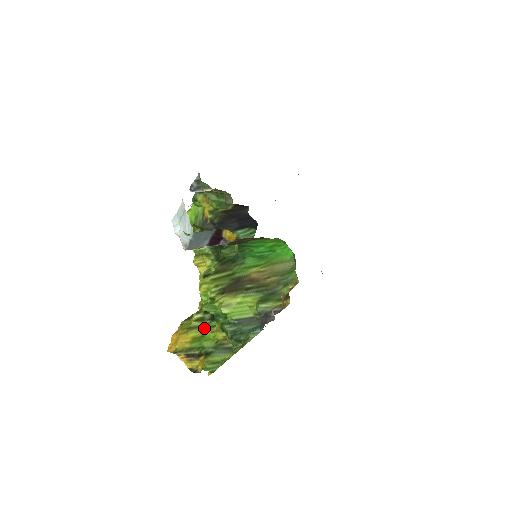
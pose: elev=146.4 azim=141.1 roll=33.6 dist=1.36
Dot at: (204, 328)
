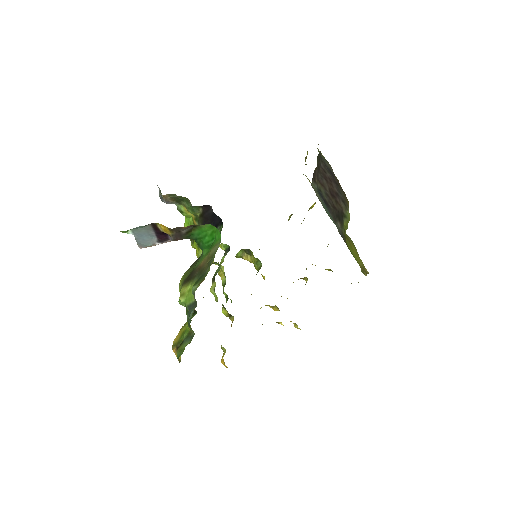
Dot at: occluded
